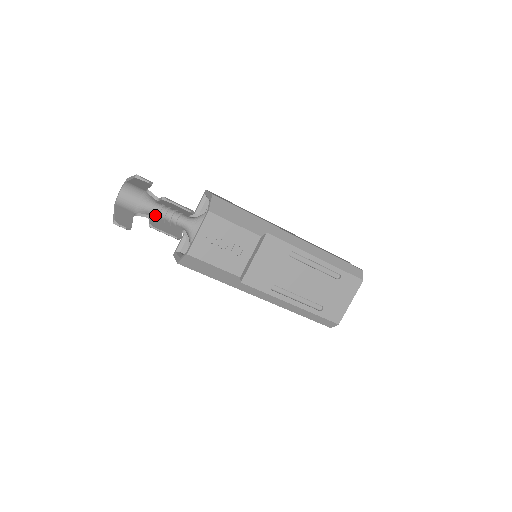
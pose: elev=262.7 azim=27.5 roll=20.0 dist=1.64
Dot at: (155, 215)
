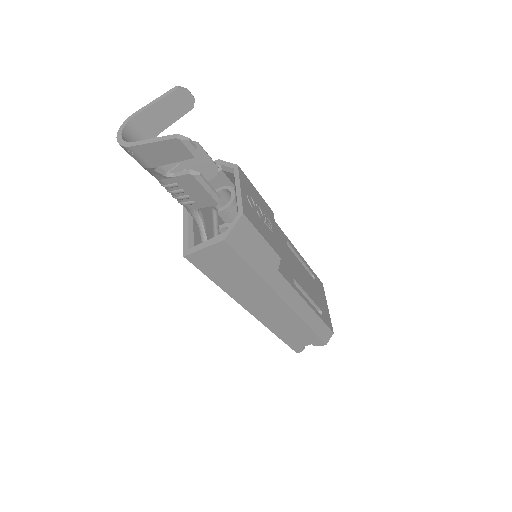
Dot at: (168, 179)
